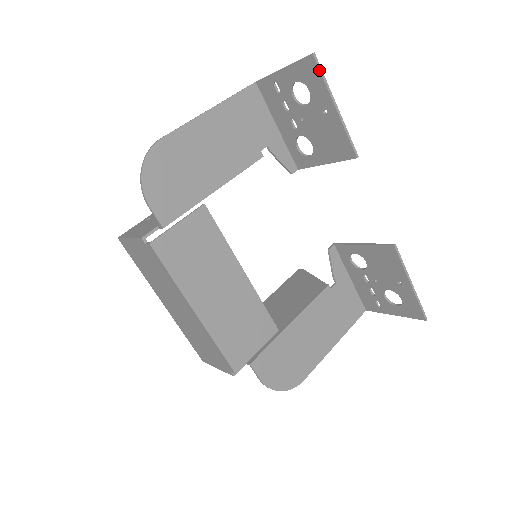
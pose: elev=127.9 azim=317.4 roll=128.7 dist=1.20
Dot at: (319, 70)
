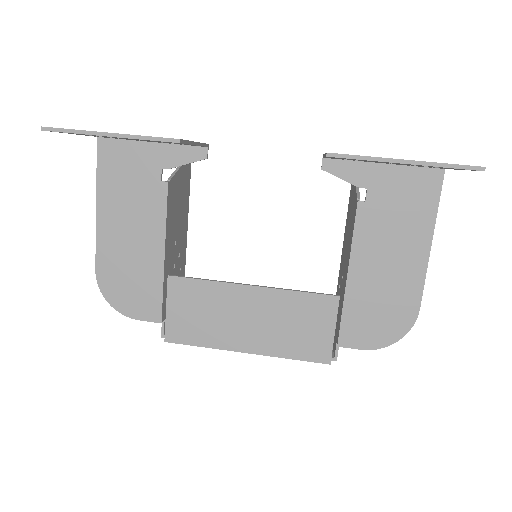
Dot at: (61, 132)
